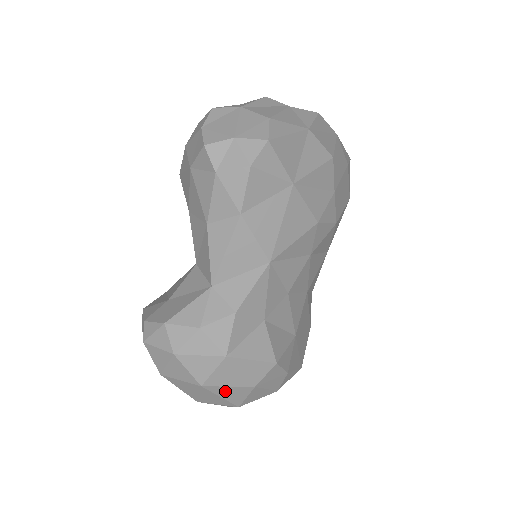
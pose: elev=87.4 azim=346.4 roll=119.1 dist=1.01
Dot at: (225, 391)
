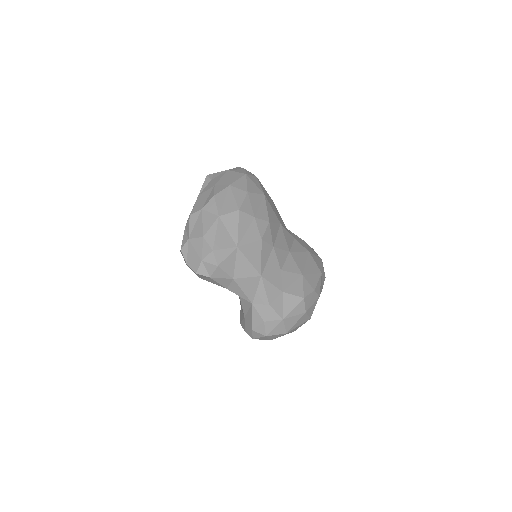
Dot at: (297, 324)
